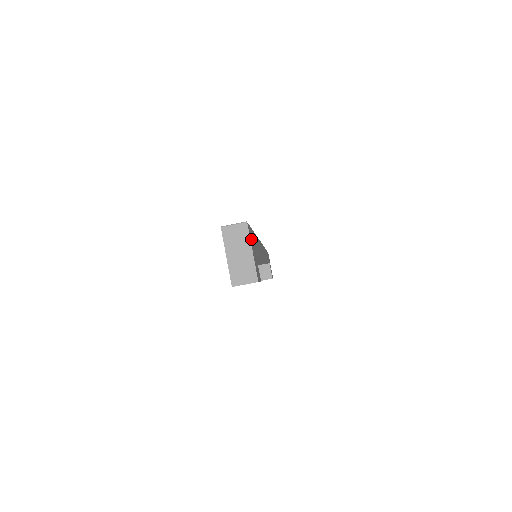
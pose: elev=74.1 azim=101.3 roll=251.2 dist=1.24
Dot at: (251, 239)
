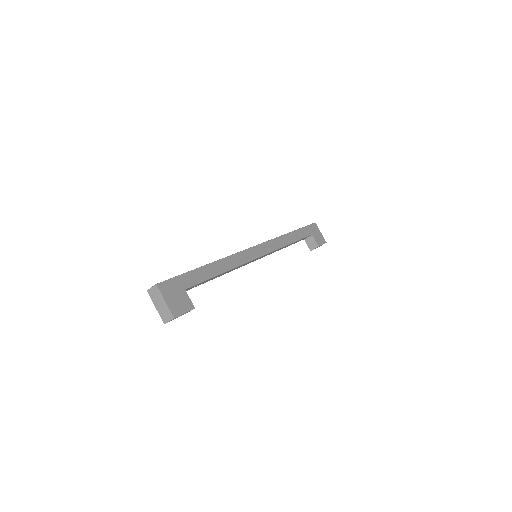
Dot at: (169, 290)
